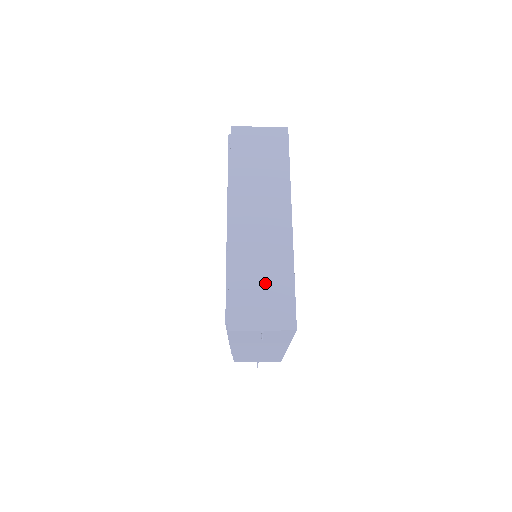
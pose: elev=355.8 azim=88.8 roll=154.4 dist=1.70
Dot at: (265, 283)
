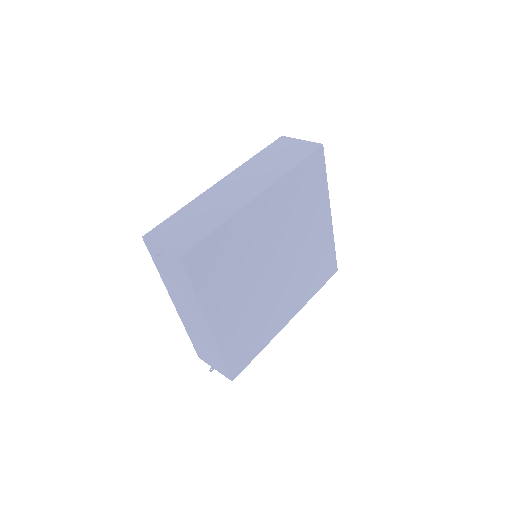
Dot at: (196, 222)
